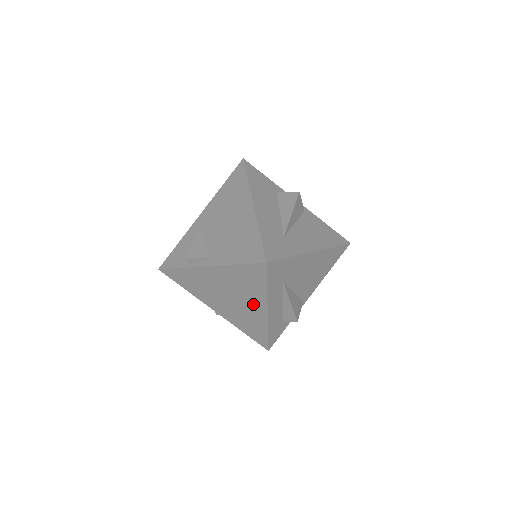
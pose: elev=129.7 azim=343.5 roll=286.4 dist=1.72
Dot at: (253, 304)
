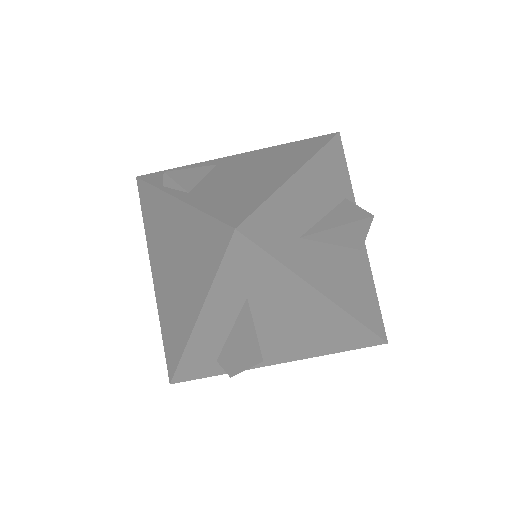
Dot at: (189, 295)
